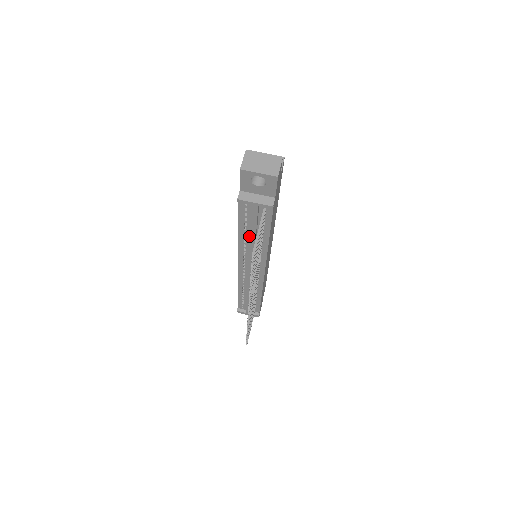
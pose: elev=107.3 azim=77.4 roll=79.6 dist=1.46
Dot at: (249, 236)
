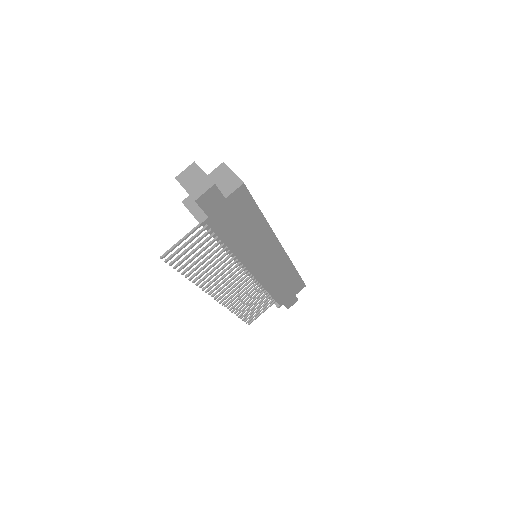
Dot at: occluded
